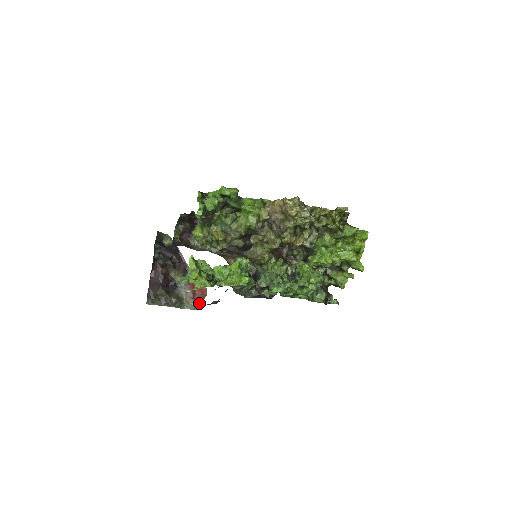
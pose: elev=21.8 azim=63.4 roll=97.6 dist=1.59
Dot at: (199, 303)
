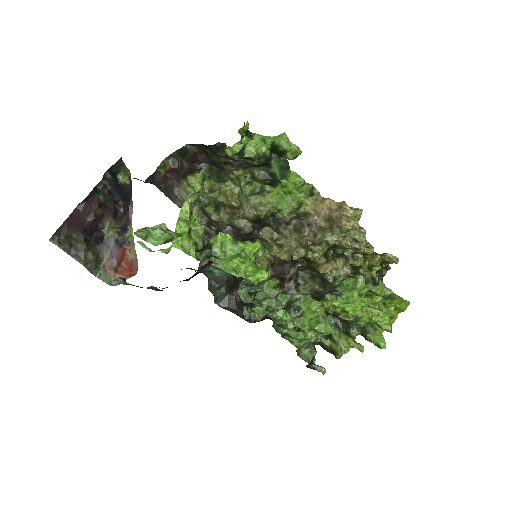
Dot at: (124, 279)
